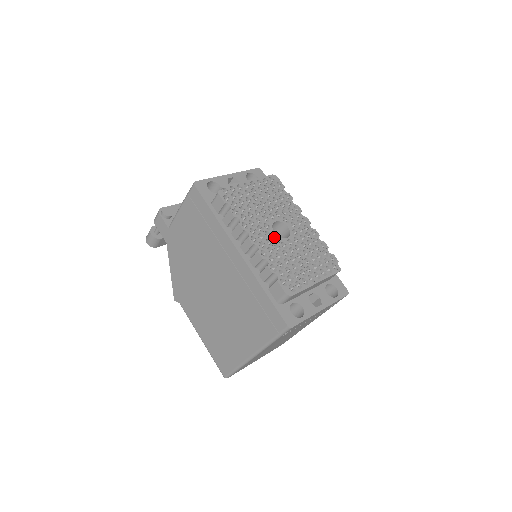
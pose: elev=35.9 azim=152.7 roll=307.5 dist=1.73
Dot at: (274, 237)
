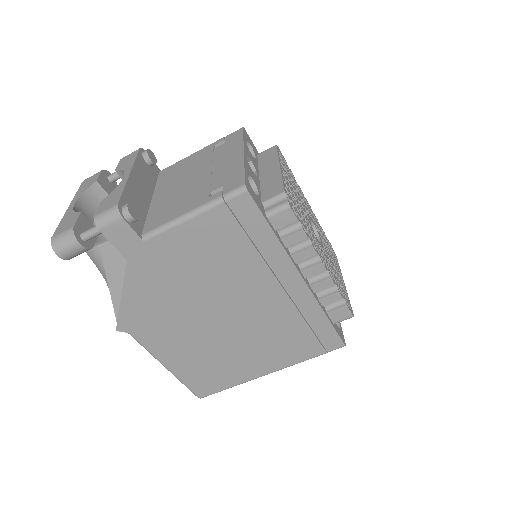
Dot at: occluded
